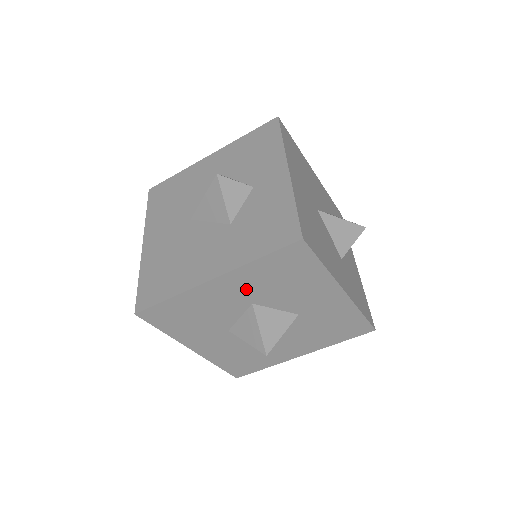
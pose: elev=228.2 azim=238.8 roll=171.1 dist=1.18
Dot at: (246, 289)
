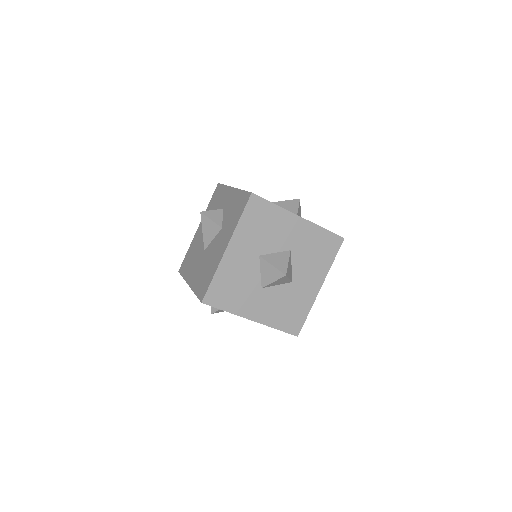
Dot at: (248, 246)
